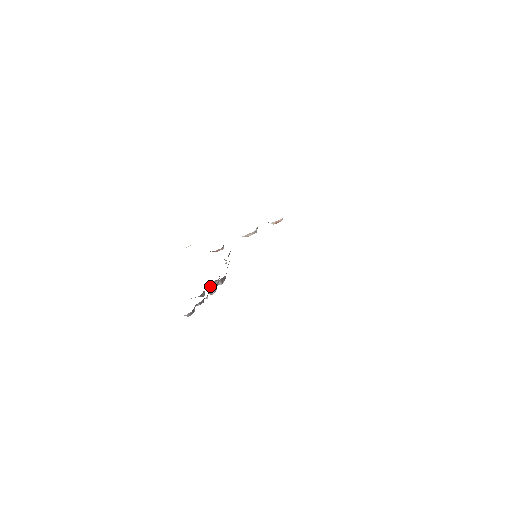
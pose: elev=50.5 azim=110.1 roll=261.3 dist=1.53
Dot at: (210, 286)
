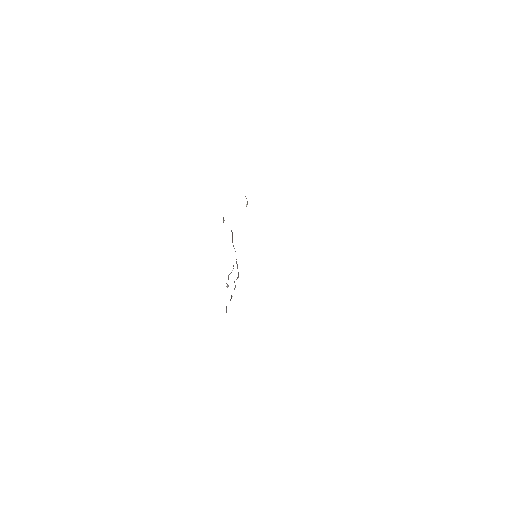
Dot at: (229, 274)
